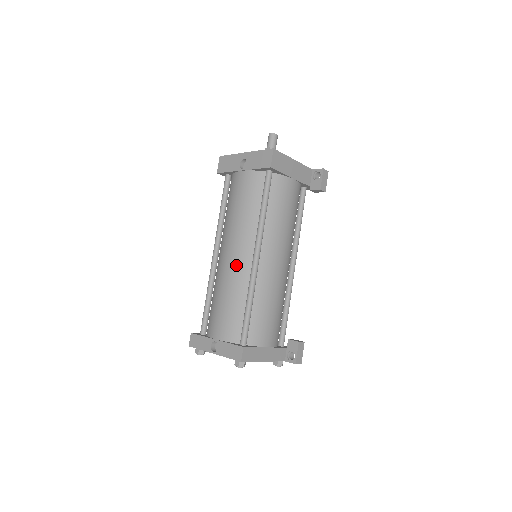
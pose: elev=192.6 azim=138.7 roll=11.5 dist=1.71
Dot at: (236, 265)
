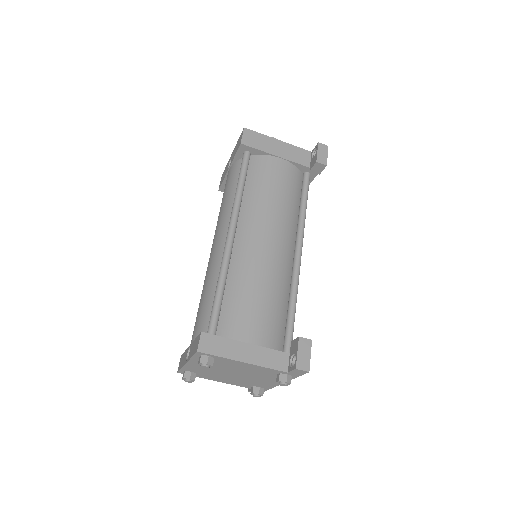
Dot at: (214, 254)
